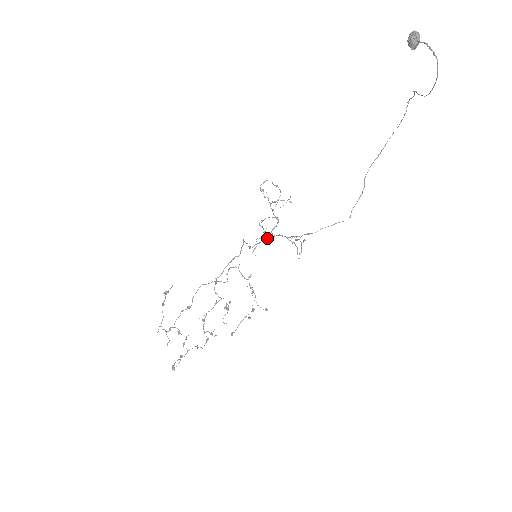
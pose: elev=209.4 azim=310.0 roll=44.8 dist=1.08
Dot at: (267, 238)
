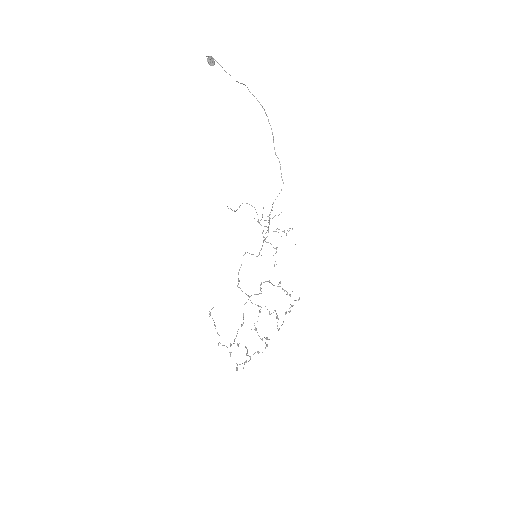
Dot at: occluded
